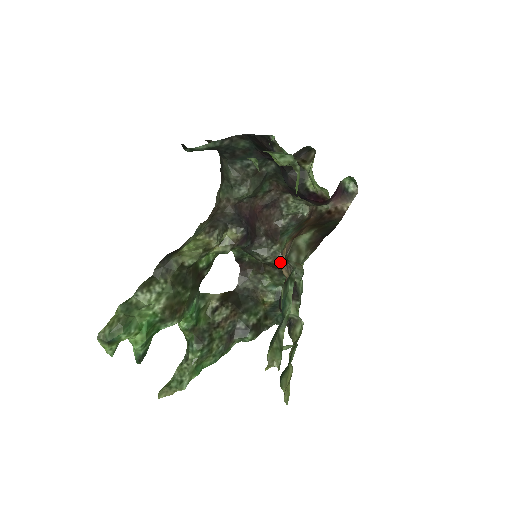
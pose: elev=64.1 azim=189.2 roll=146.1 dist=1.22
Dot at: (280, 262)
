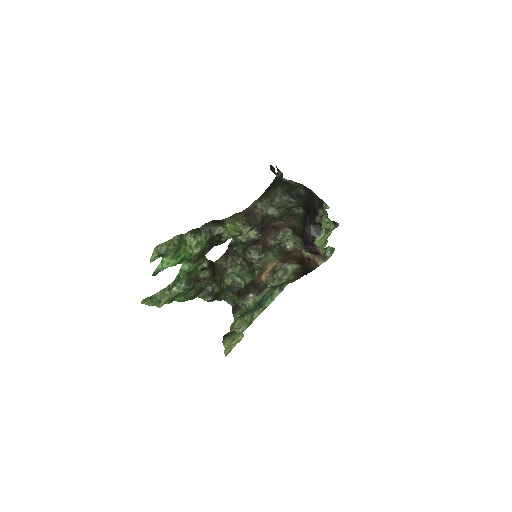
Dot at: (259, 266)
